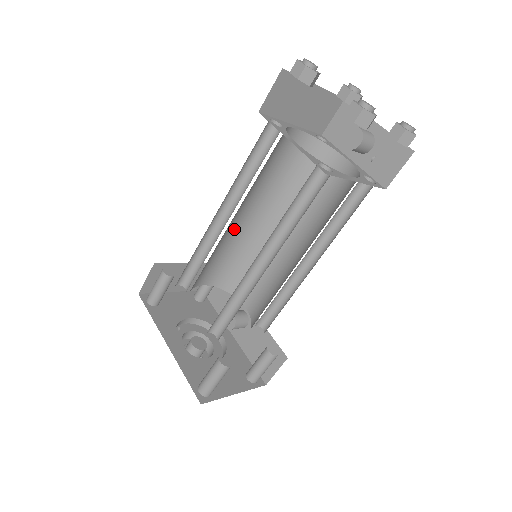
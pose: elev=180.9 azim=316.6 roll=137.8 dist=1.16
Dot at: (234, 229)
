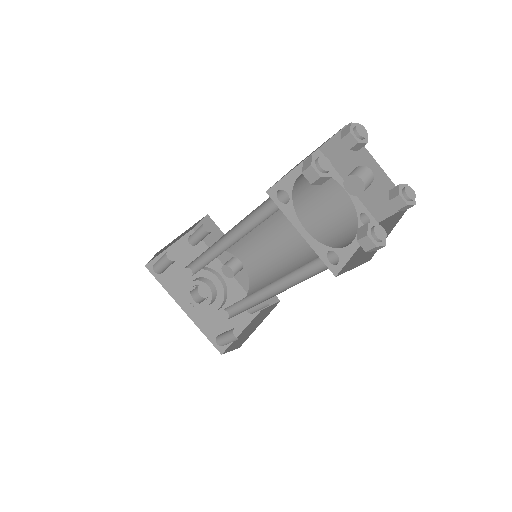
Dot at: occluded
